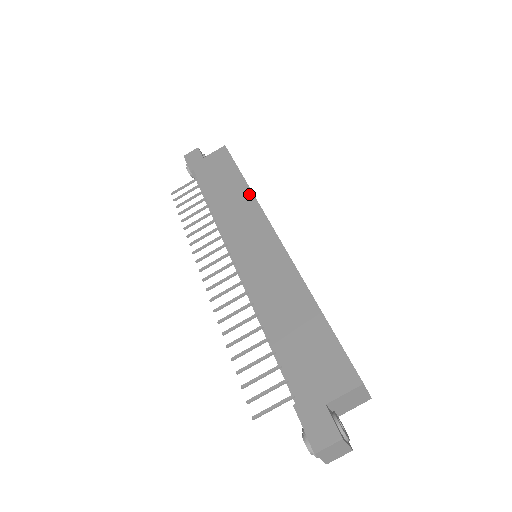
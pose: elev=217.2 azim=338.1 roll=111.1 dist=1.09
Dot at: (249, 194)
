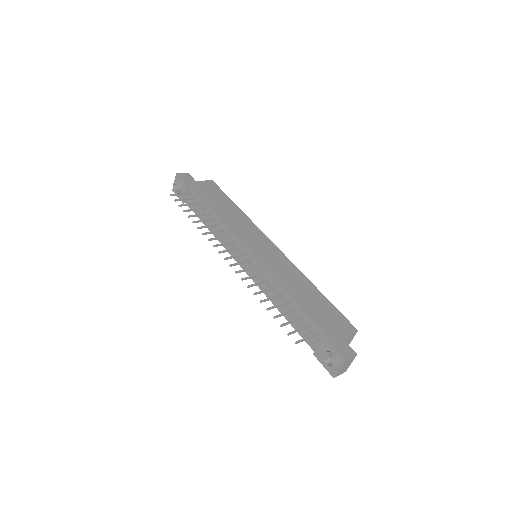
Dot at: (246, 216)
